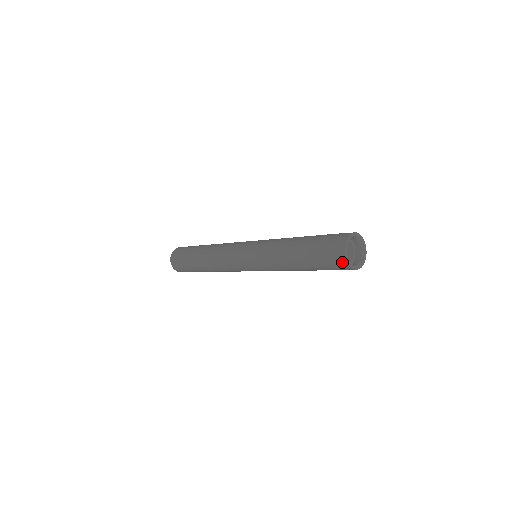
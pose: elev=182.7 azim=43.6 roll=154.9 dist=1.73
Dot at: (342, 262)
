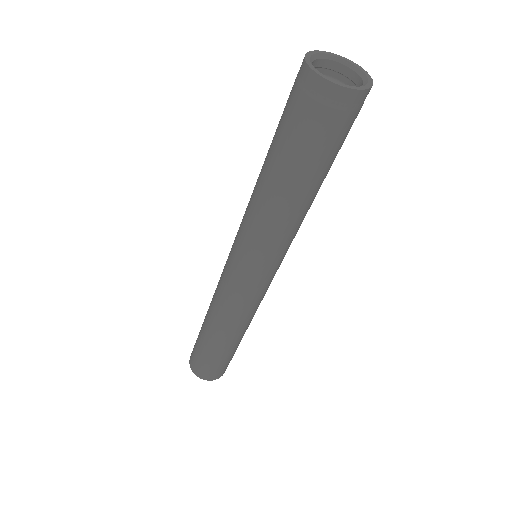
Dot at: (300, 70)
